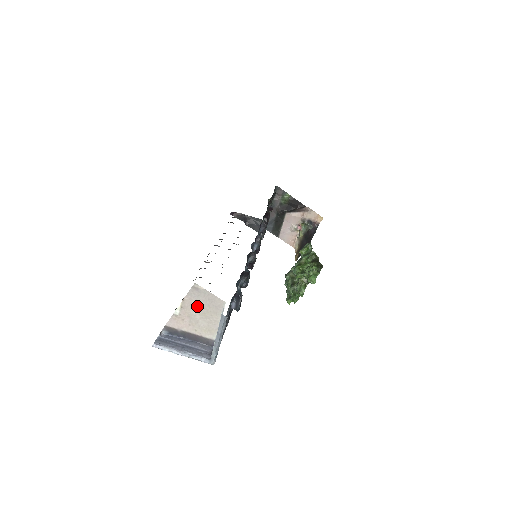
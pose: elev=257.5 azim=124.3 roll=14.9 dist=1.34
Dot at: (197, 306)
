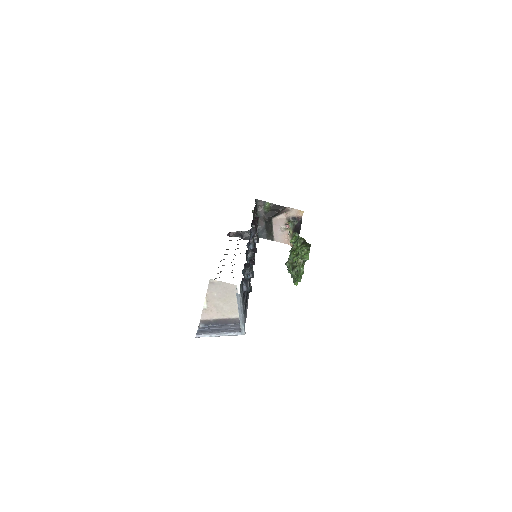
Dot at: (218, 296)
